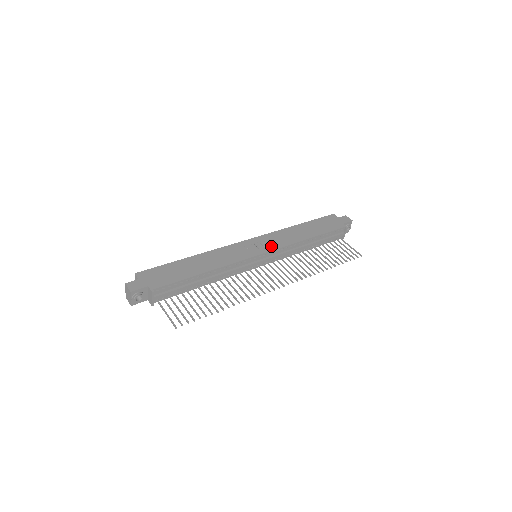
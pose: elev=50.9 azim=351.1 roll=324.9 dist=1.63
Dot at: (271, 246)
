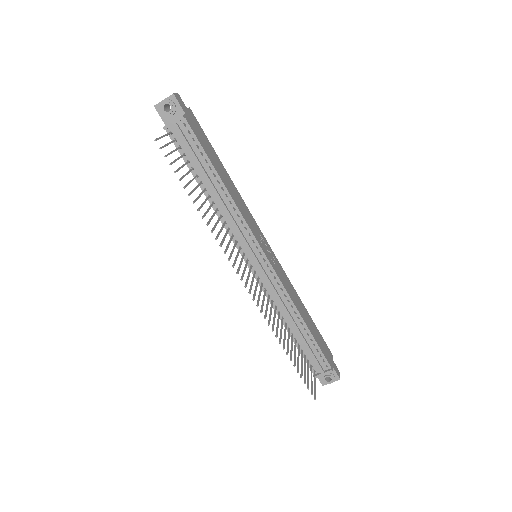
Dot at: (276, 268)
